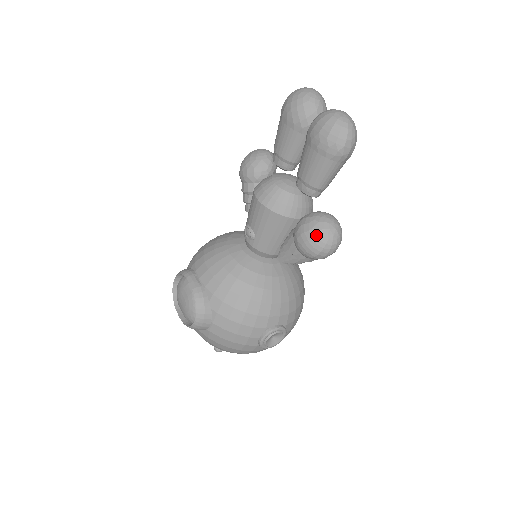
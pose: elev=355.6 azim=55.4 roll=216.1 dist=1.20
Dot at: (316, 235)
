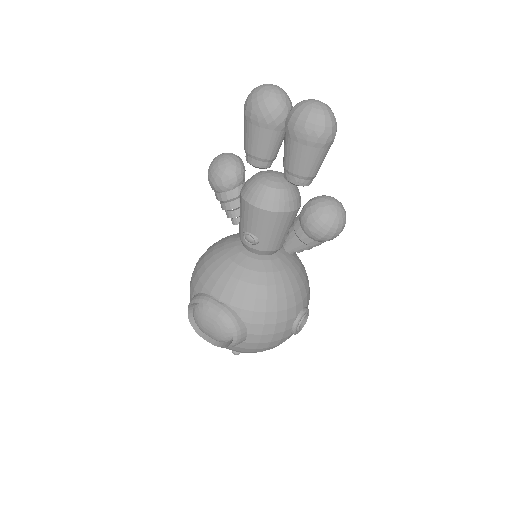
Dot at: (328, 220)
